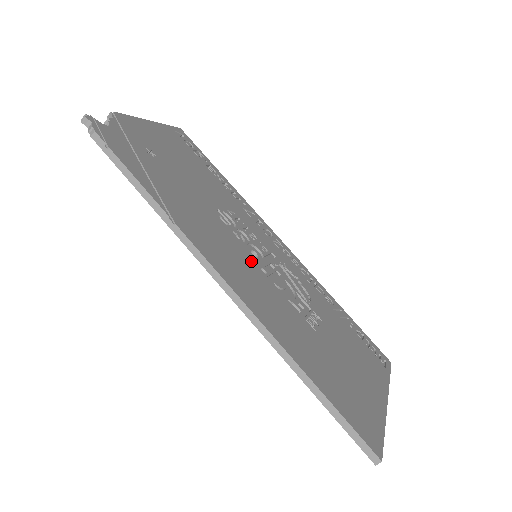
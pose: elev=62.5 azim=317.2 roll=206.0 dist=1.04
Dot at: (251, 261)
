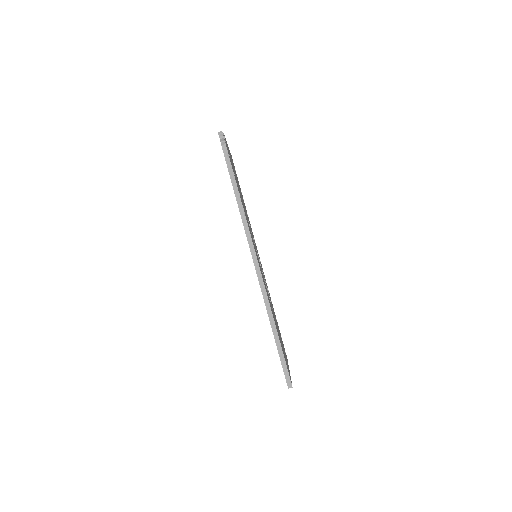
Dot at: occluded
